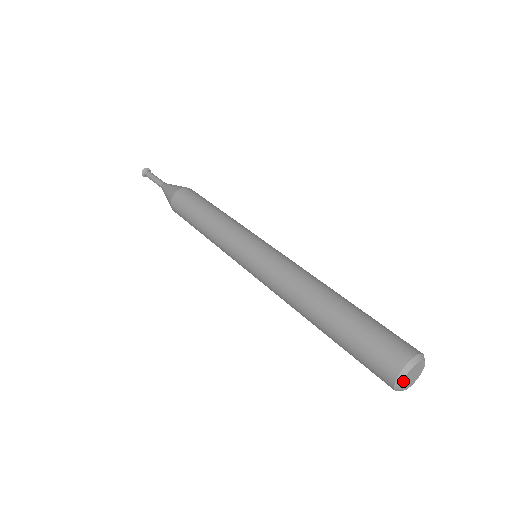
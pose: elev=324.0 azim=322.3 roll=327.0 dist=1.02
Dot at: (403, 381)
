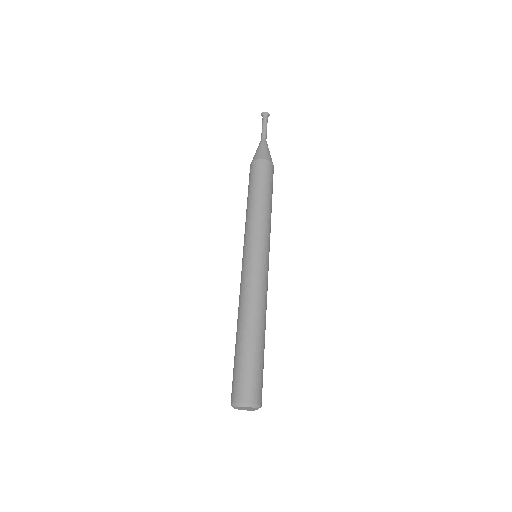
Dot at: (238, 409)
